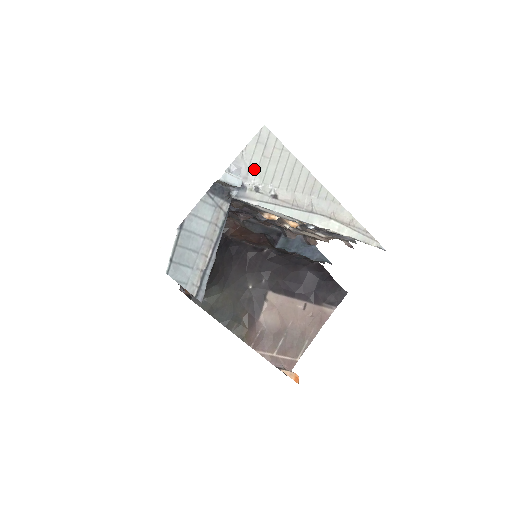
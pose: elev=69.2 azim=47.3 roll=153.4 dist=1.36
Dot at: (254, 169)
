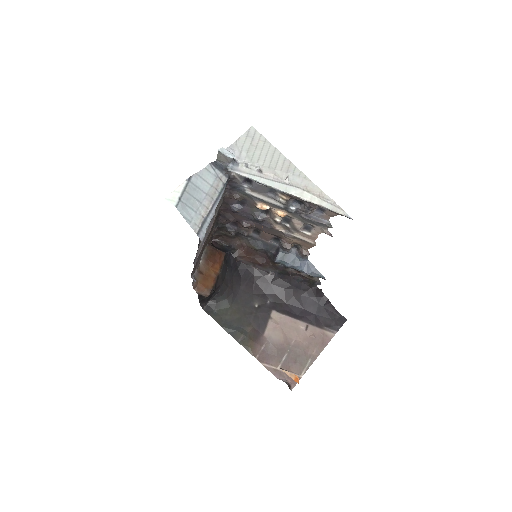
Dot at: (245, 153)
